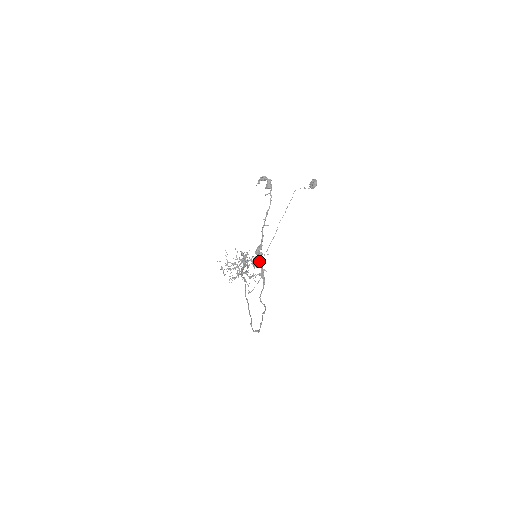
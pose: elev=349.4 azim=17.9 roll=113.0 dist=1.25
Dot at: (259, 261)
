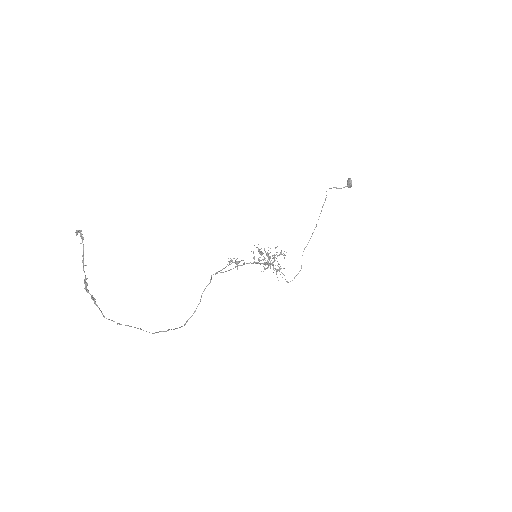
Dot at: occluded
